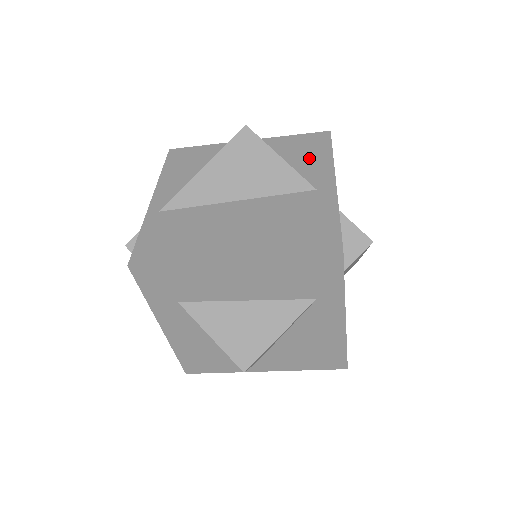
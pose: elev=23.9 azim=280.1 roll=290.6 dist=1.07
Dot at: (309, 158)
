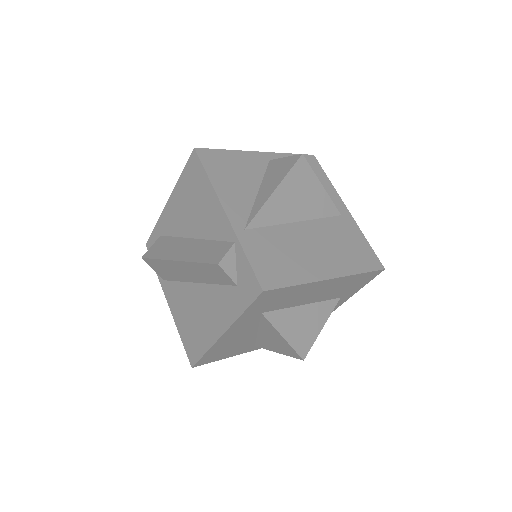
Dot at: occluded
